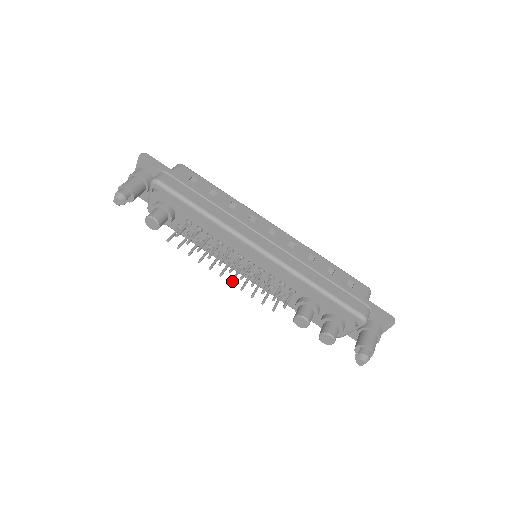
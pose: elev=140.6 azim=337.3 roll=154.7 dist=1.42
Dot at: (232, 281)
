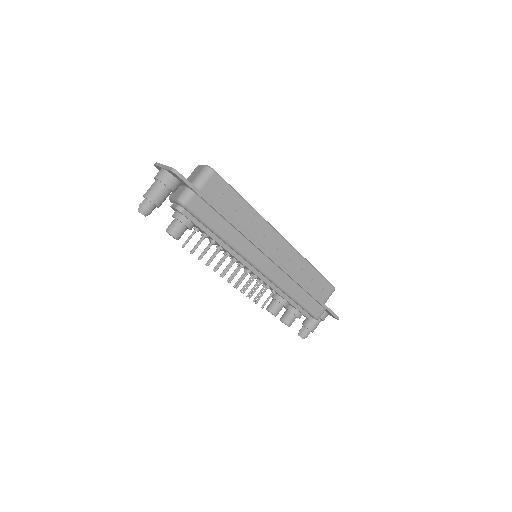
Dot at: occluded
